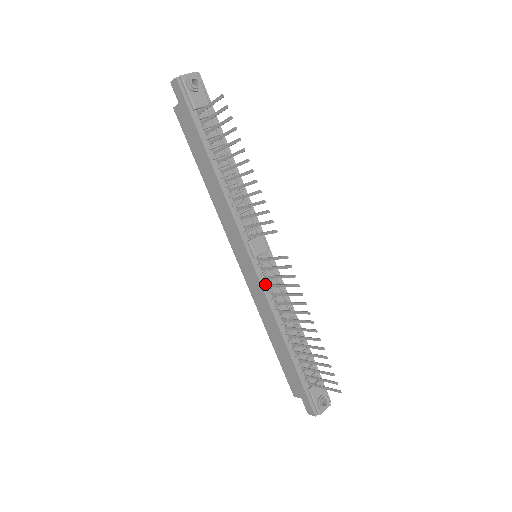
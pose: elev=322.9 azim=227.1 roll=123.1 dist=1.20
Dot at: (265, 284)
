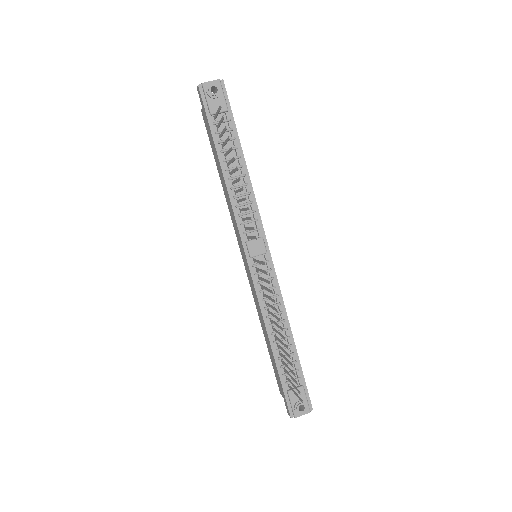
Dot at: (258, 284)
